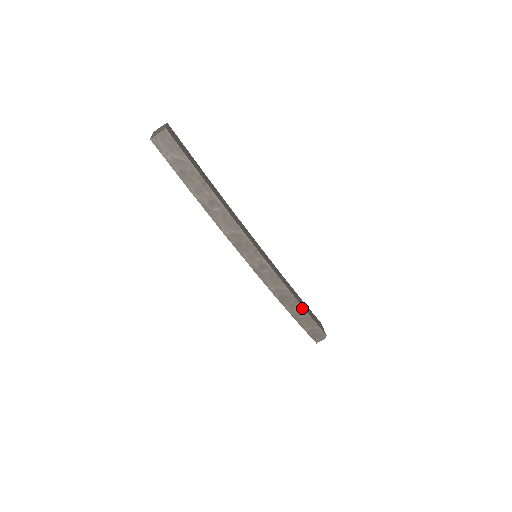
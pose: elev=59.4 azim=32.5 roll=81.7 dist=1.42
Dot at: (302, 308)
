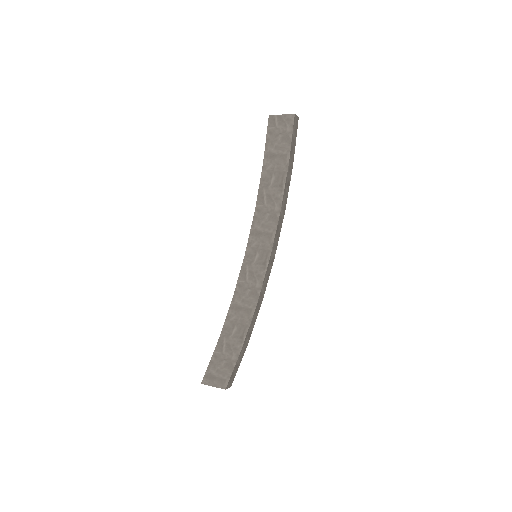
Dot at: (251, 330)
